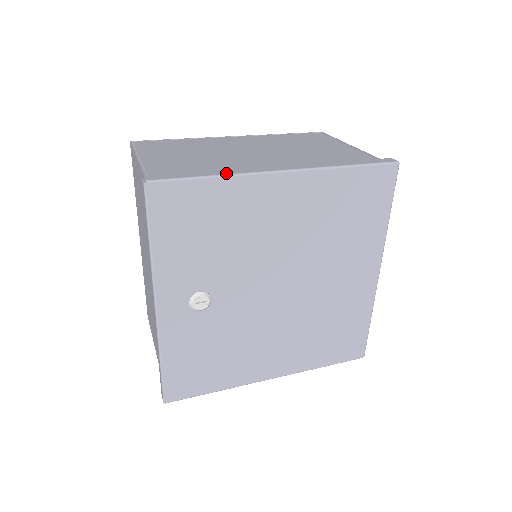
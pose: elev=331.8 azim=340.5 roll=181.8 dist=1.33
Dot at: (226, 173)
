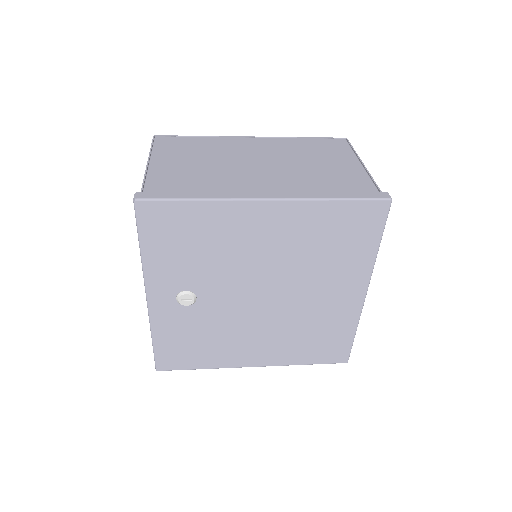
Dot at: (210, 197)
